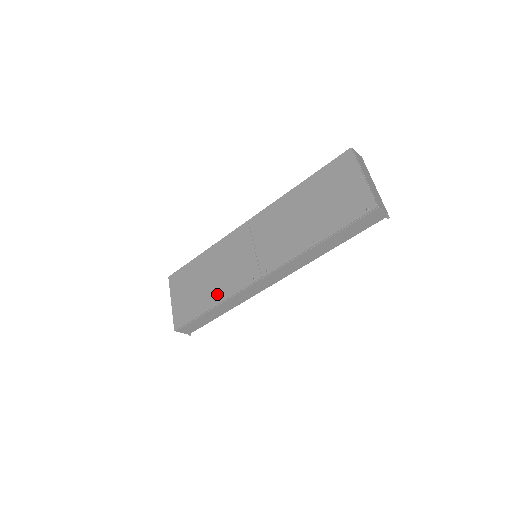
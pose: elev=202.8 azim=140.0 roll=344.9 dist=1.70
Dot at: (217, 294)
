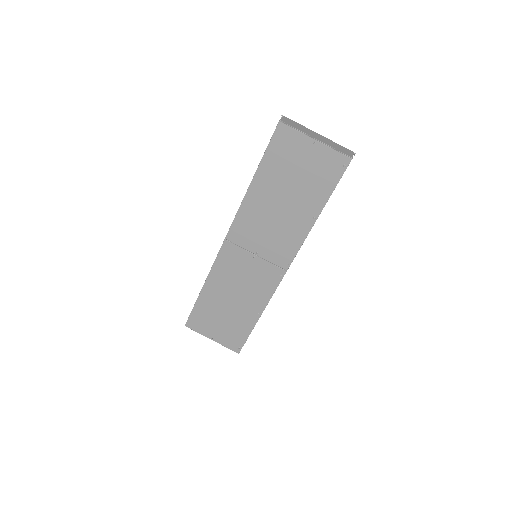
Dot at: (254, 307)
